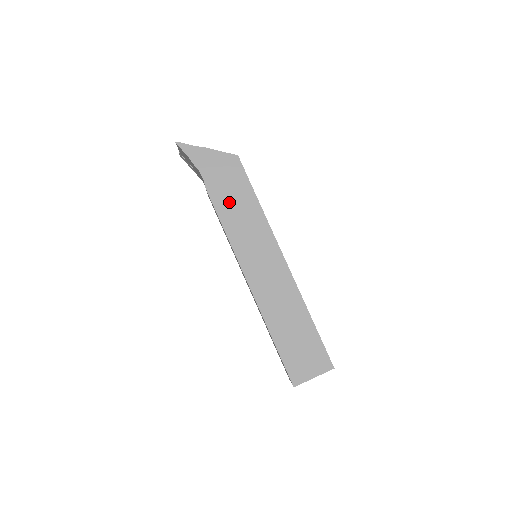
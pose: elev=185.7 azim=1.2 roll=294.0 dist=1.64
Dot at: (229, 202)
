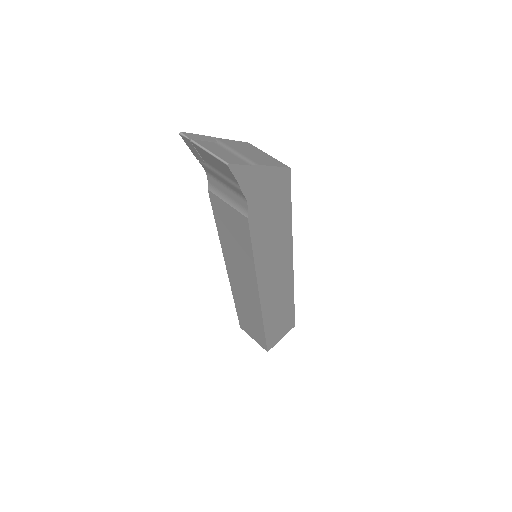
Dot at: (266, 228)
